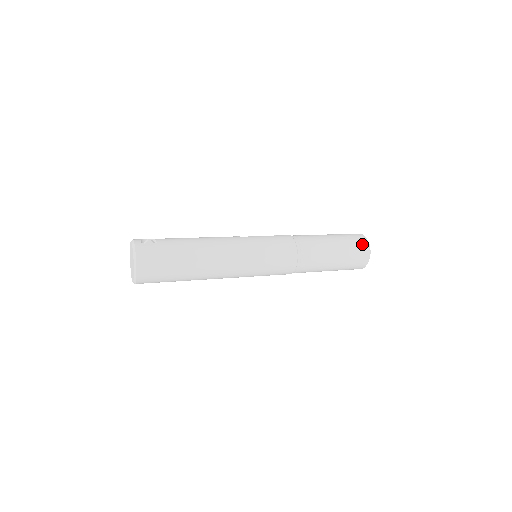
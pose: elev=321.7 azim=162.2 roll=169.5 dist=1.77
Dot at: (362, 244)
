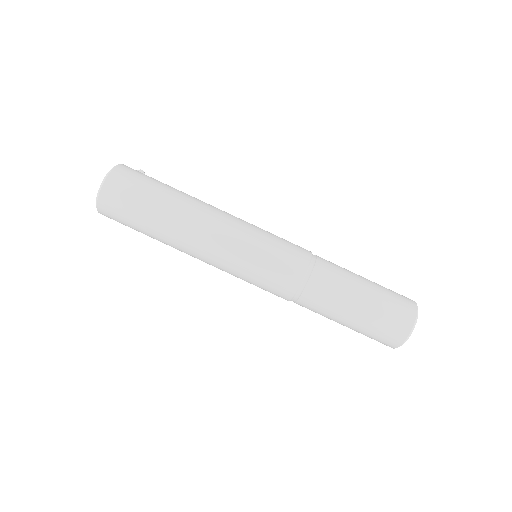
Dot at: (405, 297)
